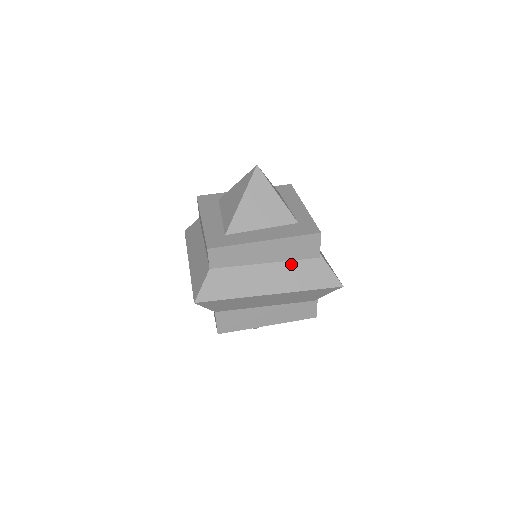
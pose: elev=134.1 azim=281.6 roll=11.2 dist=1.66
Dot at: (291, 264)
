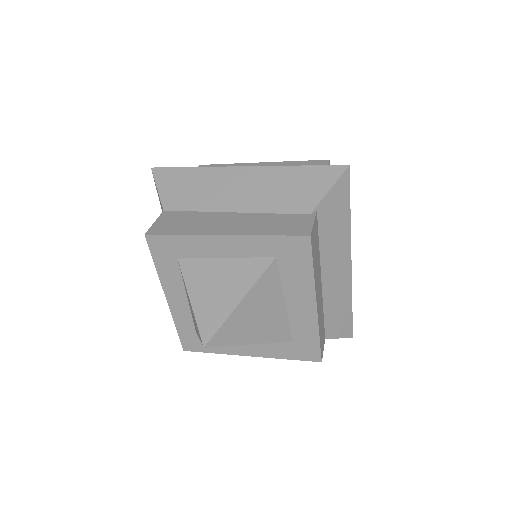
Dot at: occluded
